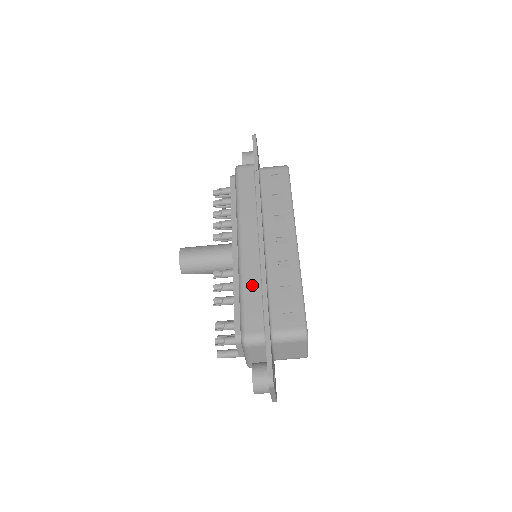
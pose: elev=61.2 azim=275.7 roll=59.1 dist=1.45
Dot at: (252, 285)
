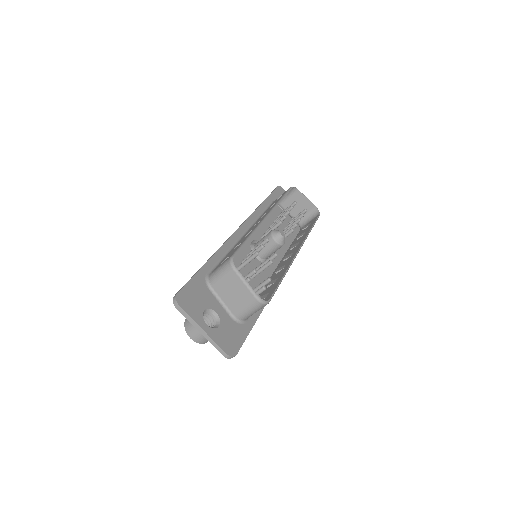
Dot at: occluded
